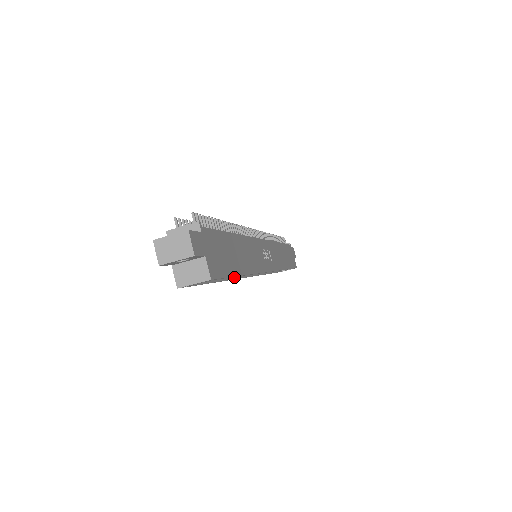
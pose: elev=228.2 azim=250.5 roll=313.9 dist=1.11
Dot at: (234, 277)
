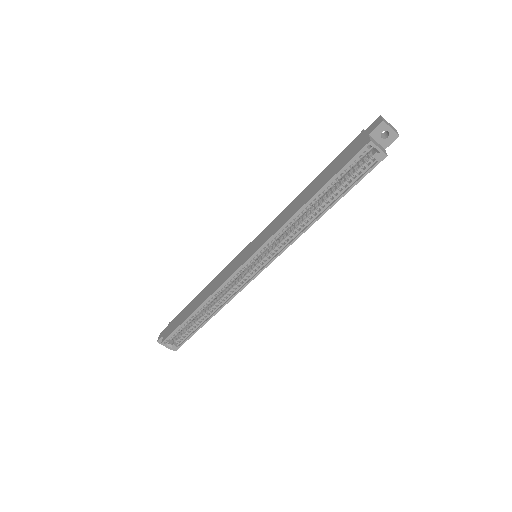
Dot at: (286, 224)
